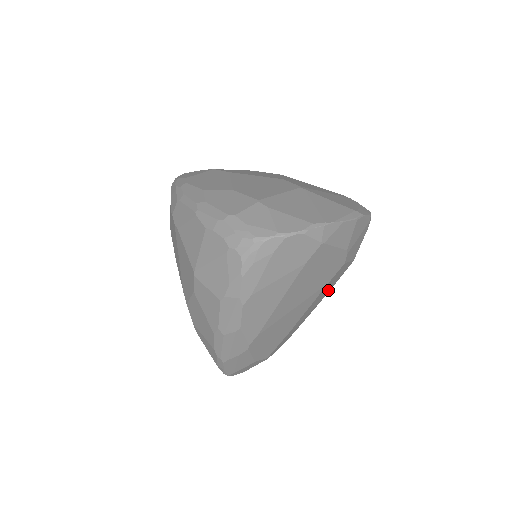
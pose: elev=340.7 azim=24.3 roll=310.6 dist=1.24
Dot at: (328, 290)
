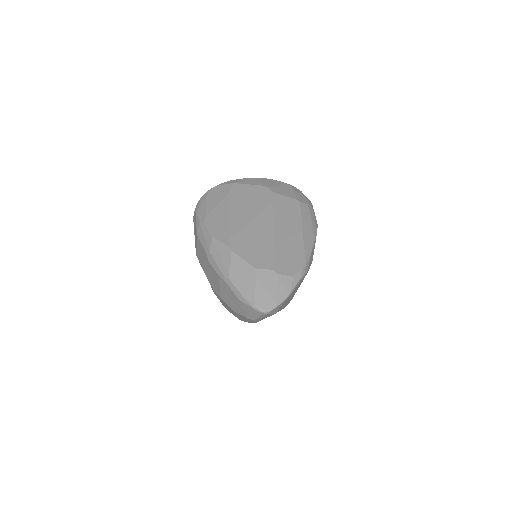
Dot at: (296, 220)
